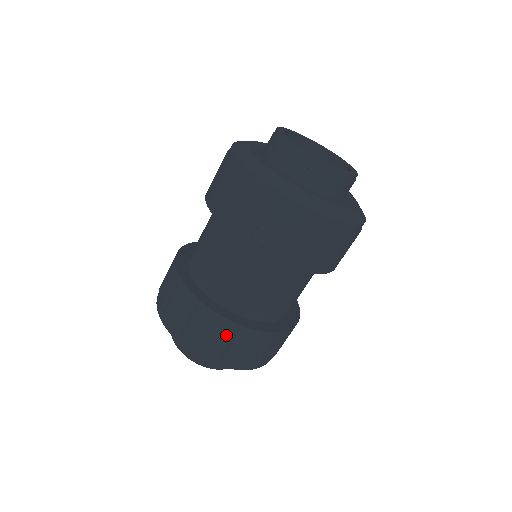
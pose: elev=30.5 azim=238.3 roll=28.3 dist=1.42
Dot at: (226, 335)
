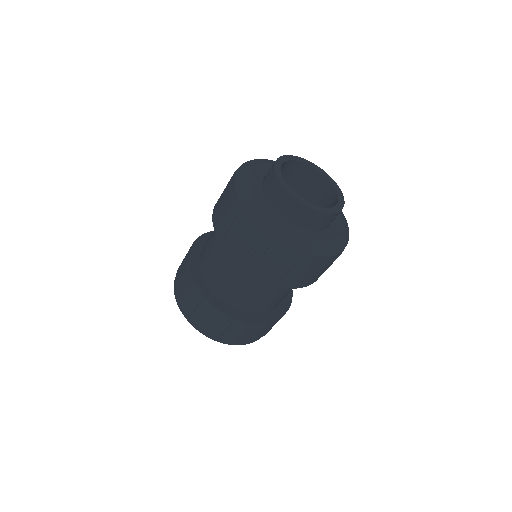
Dot at: (223, 323)
